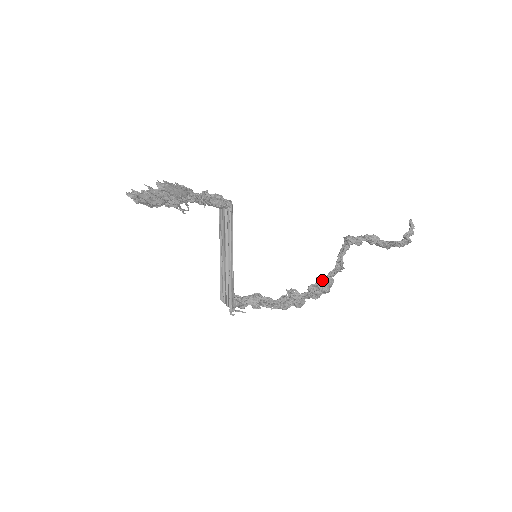
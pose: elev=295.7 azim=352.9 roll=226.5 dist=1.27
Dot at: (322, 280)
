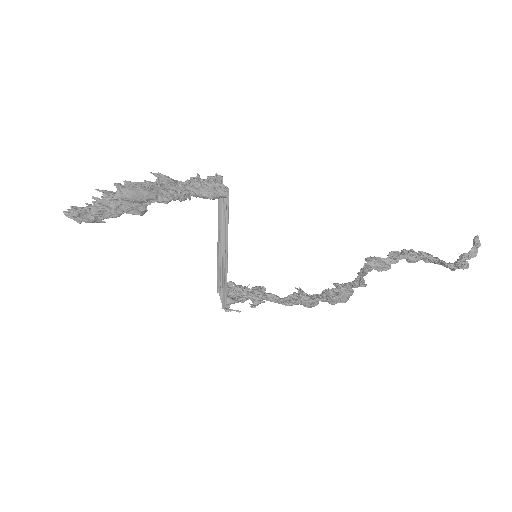
Dot at: (340, 287)
